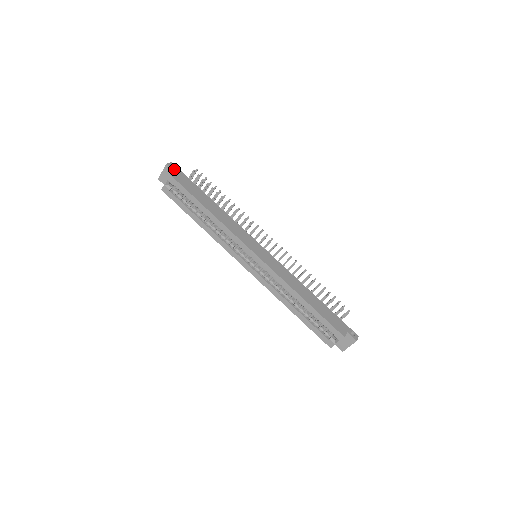
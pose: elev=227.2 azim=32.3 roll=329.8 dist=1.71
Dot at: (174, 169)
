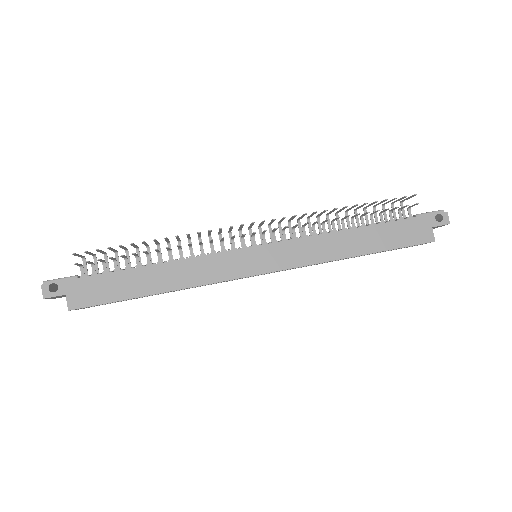
Dot at: (58, 292)
